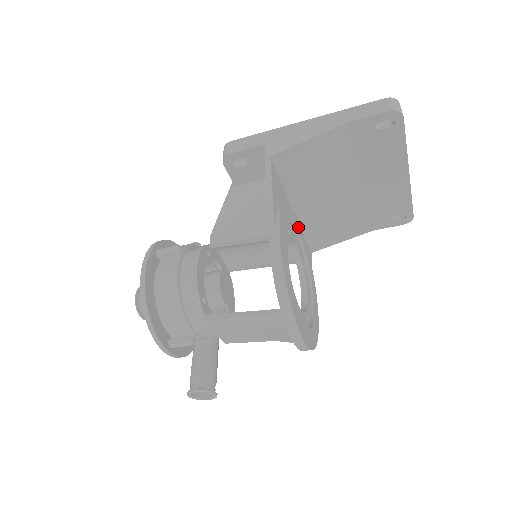
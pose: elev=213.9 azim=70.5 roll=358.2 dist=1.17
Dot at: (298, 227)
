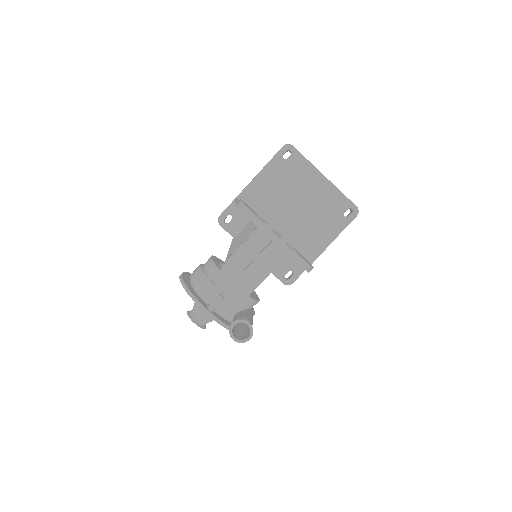
Dot at: occluded
